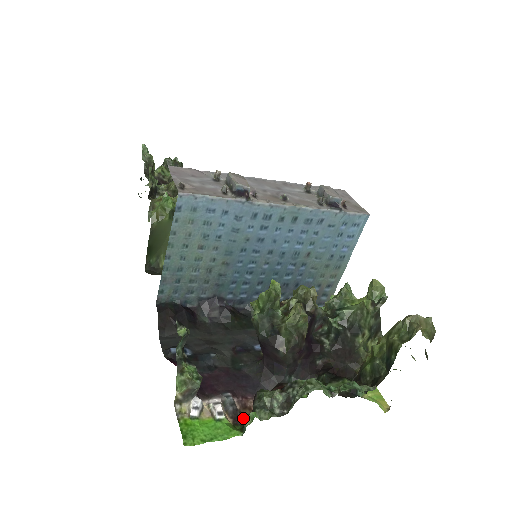
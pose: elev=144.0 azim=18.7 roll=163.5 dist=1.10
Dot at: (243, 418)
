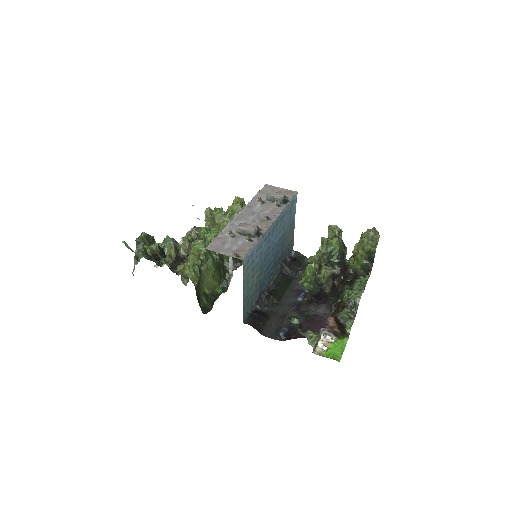
Dot at: (338, 332)
